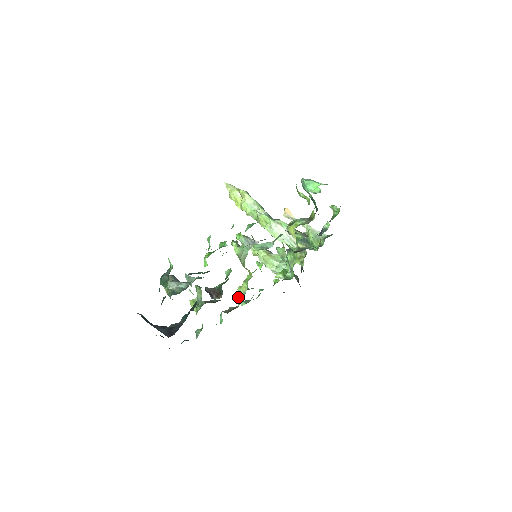
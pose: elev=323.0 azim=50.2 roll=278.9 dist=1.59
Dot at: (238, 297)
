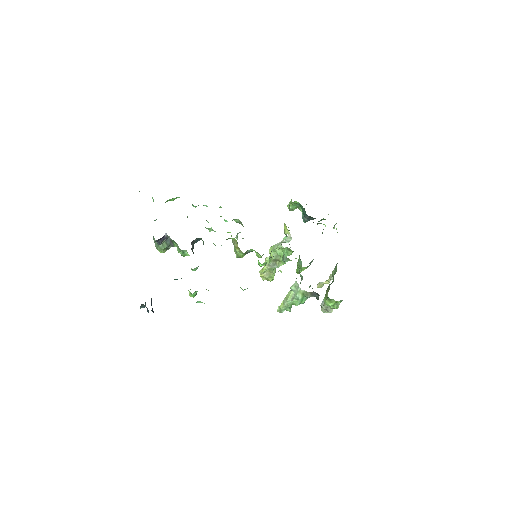
Dot at: occluded
